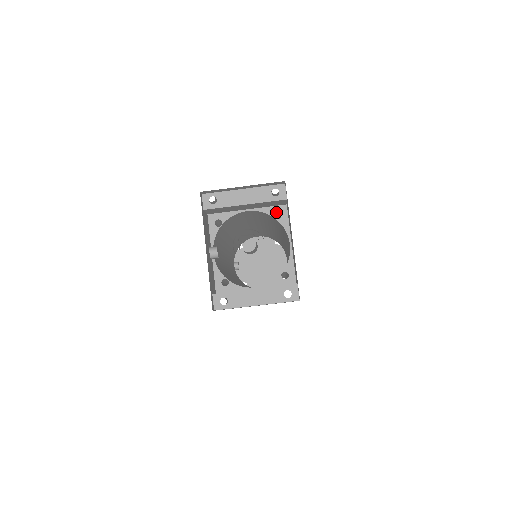
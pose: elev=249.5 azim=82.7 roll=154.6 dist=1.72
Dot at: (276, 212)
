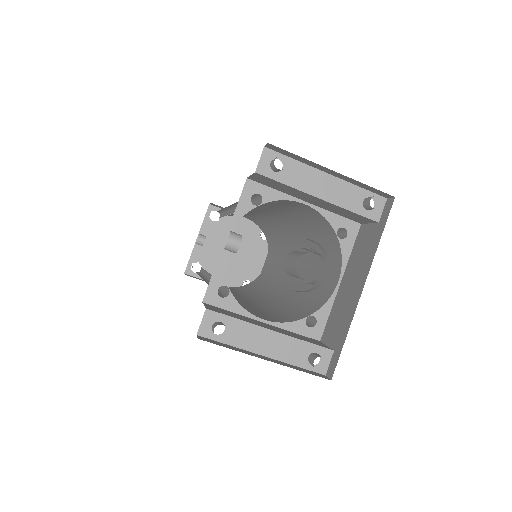
Dot at: (342, 227)
